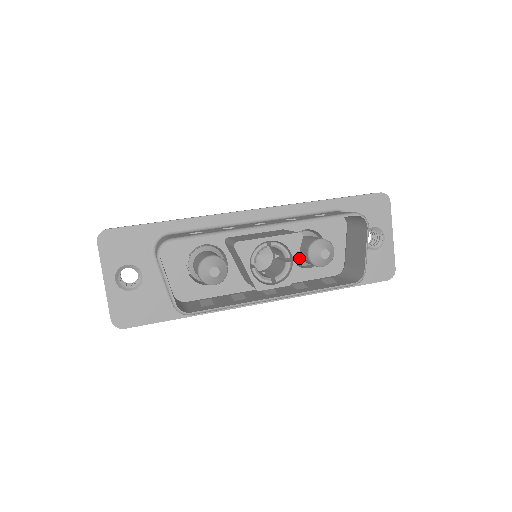
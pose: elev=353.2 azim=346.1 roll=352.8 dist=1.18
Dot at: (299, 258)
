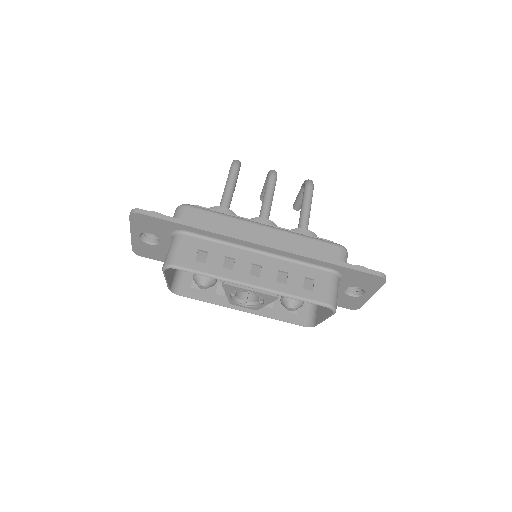
Dot at: occluded
